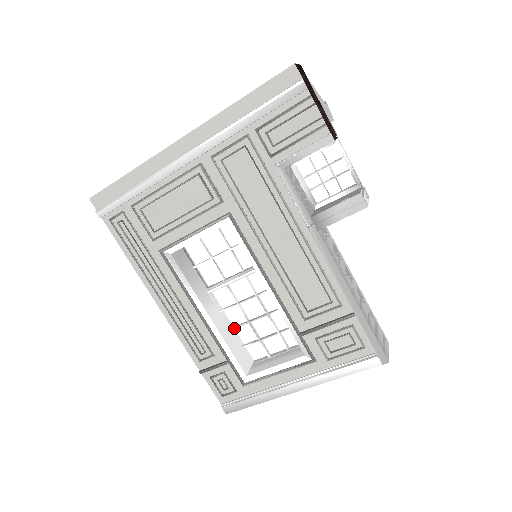
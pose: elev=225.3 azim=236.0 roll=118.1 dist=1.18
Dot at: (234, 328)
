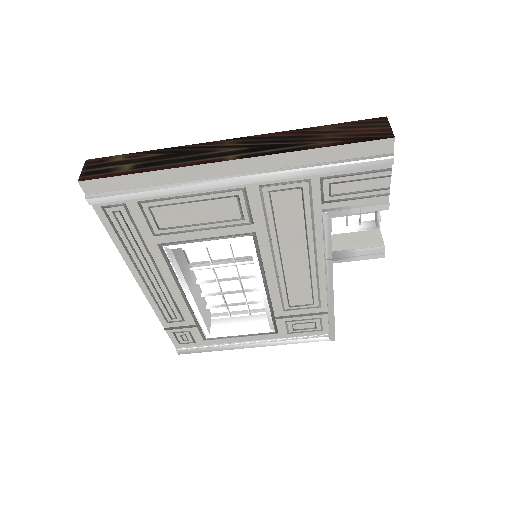
Dot at: (205, 296)
